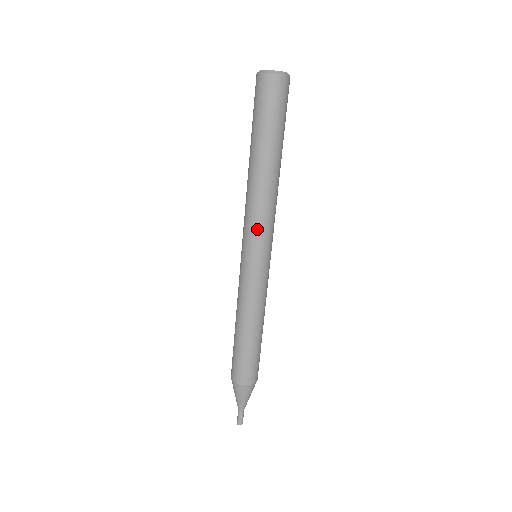
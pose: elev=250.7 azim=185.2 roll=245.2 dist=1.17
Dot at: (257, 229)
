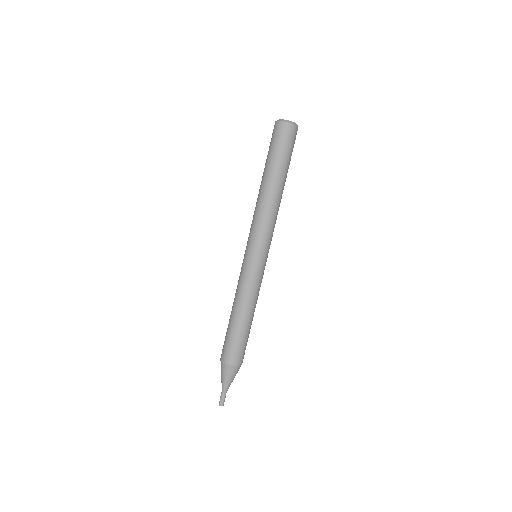
Dot at: (259, 232)
